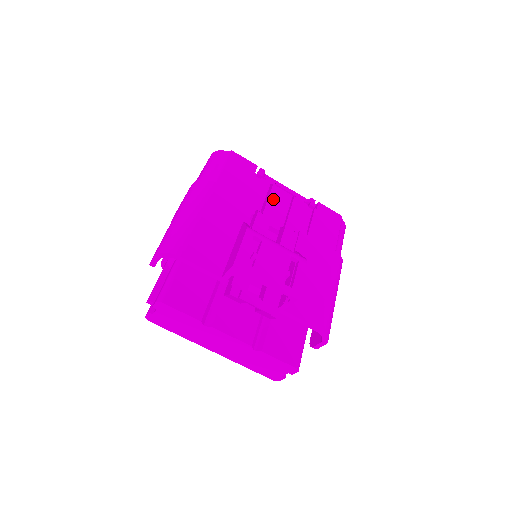
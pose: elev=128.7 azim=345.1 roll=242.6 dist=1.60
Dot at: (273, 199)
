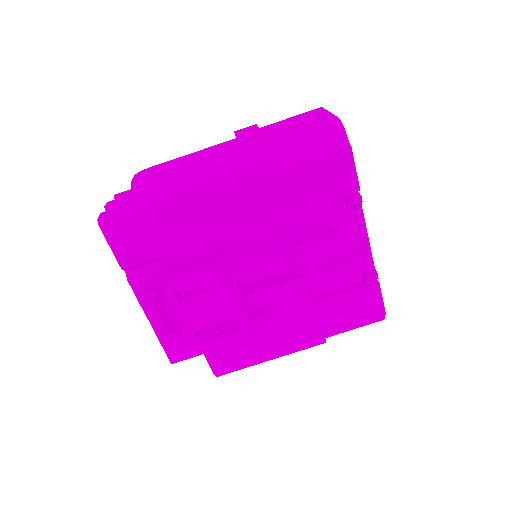
Dot at: (317, 244)
